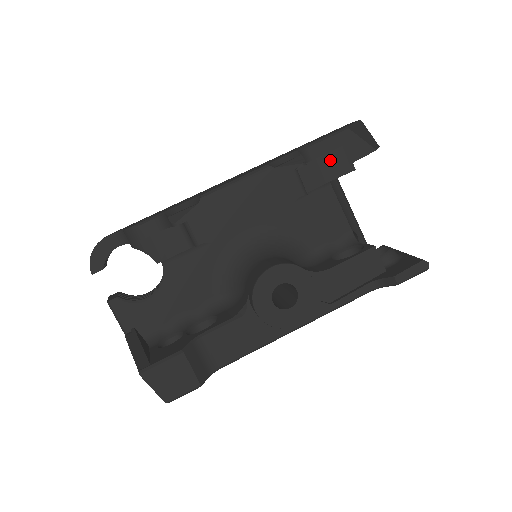
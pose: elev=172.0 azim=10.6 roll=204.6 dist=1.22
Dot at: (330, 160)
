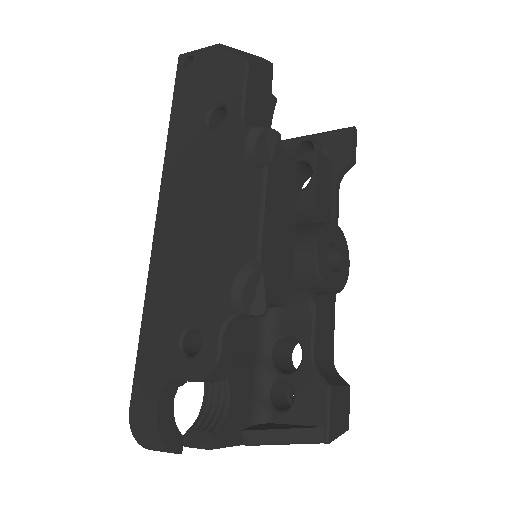
Dot at: (258, 109)
